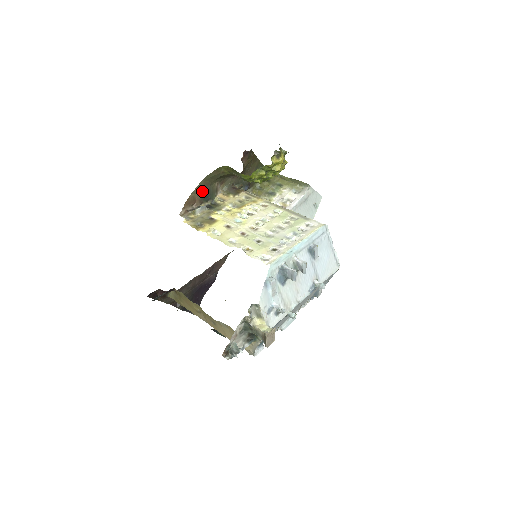
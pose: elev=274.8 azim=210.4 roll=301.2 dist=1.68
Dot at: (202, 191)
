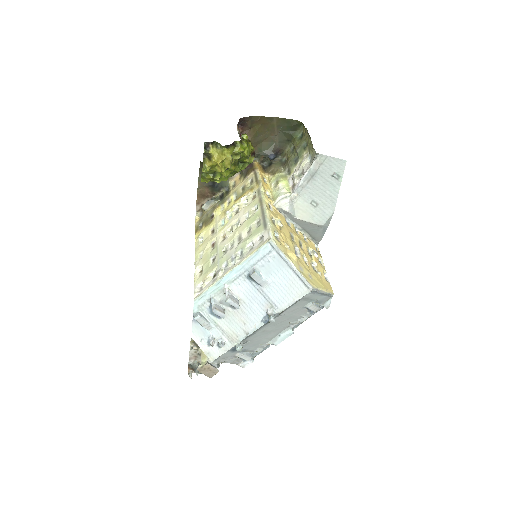
Dot at: (207, 183)
